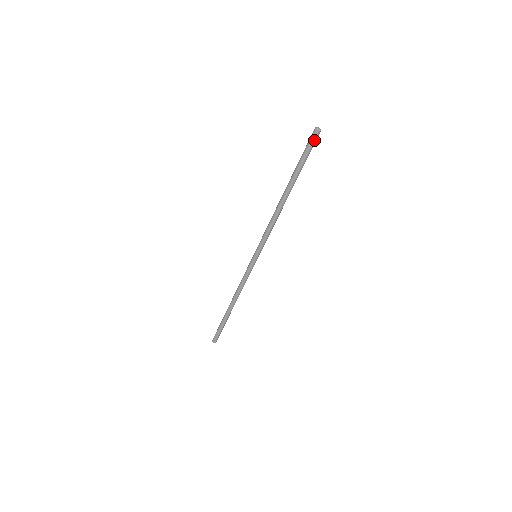
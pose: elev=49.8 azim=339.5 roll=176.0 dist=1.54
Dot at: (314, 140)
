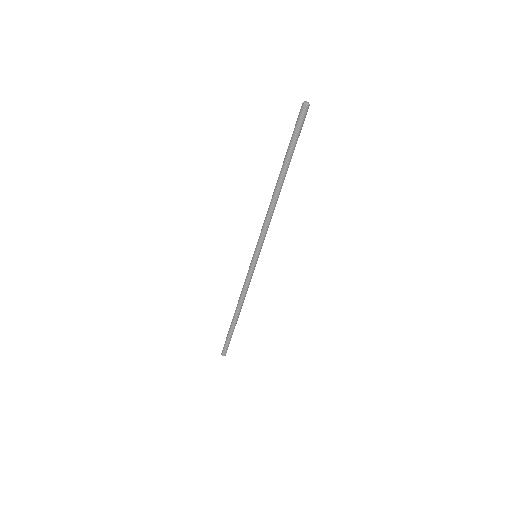
Dot at: (303, 116)
